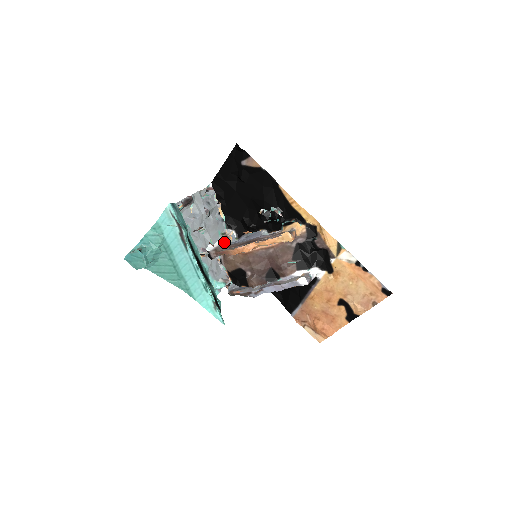
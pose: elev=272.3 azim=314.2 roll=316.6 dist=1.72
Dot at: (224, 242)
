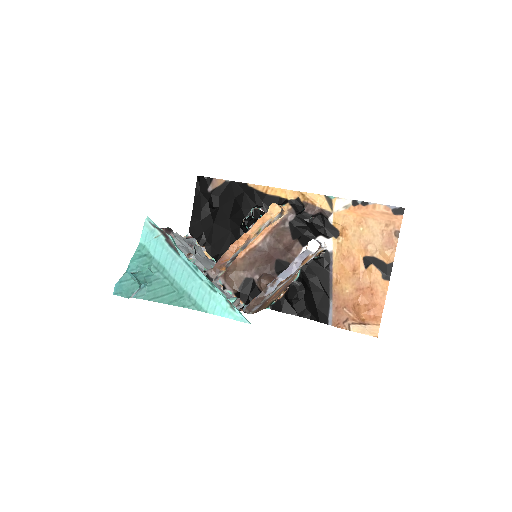
Dot at: occluded
